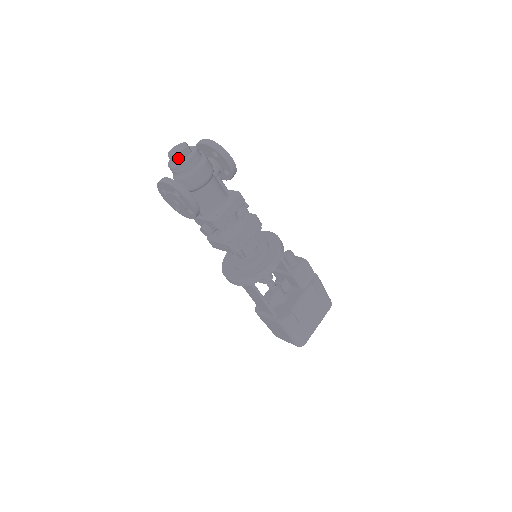
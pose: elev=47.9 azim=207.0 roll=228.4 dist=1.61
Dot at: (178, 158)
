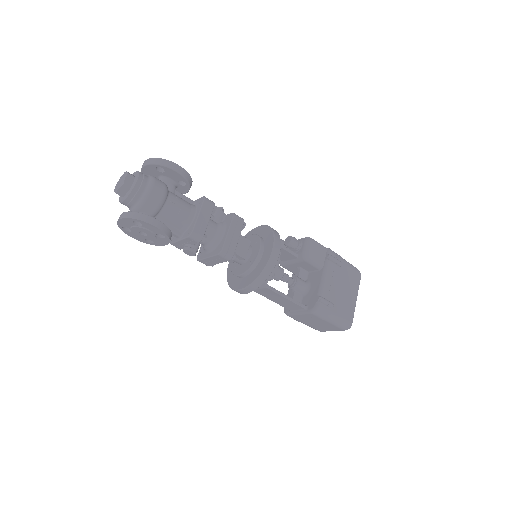
Dot at: (124, 189)
